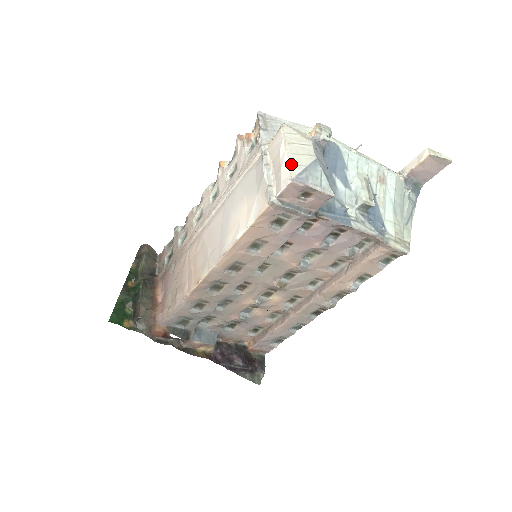
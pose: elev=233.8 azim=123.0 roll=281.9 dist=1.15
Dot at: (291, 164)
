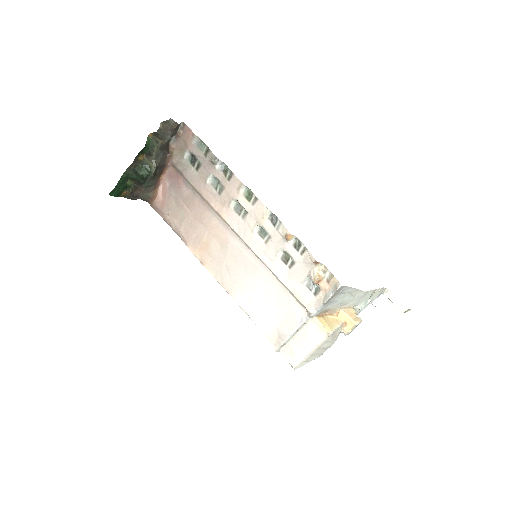
Dot at: (303, 362)
